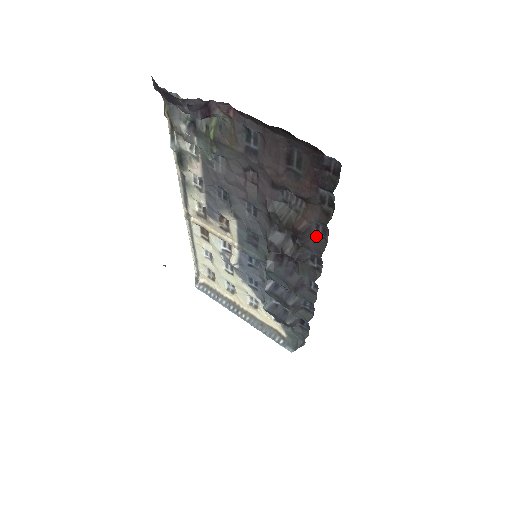
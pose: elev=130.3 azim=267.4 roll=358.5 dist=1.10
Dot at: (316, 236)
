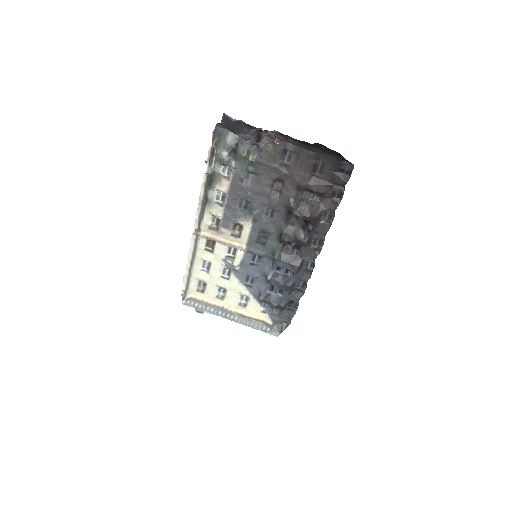
Dot at: (322, 222)
